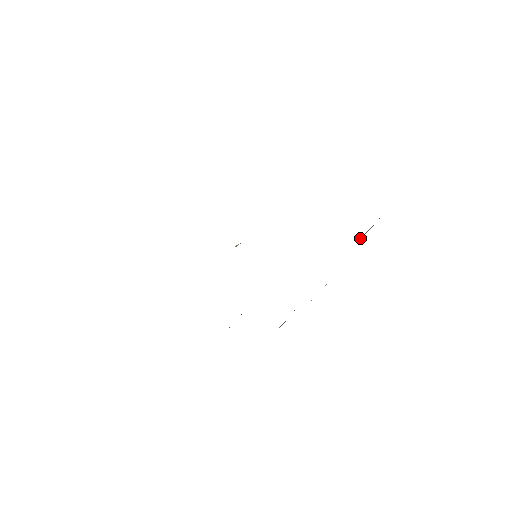
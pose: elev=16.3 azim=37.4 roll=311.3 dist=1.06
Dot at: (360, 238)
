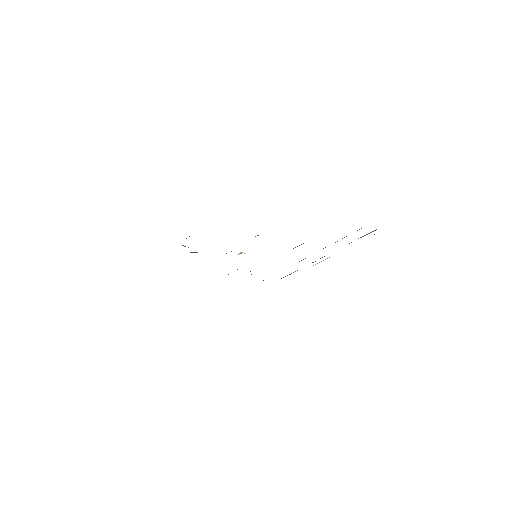
Dot at: occluded
